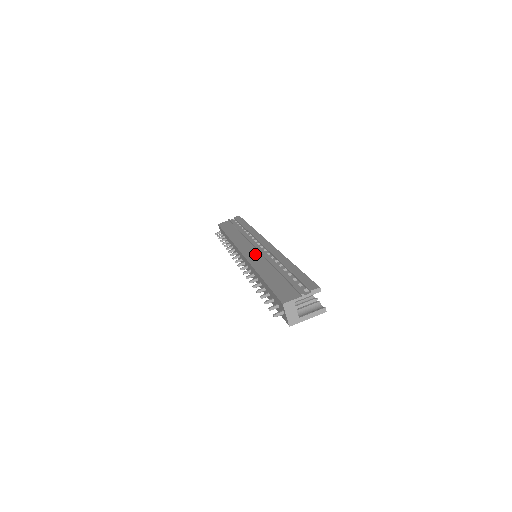
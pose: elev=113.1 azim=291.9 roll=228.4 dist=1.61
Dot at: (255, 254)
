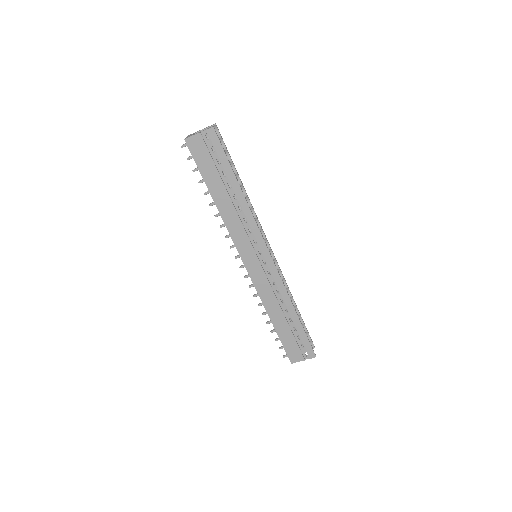
Dot at: (260, 277)
